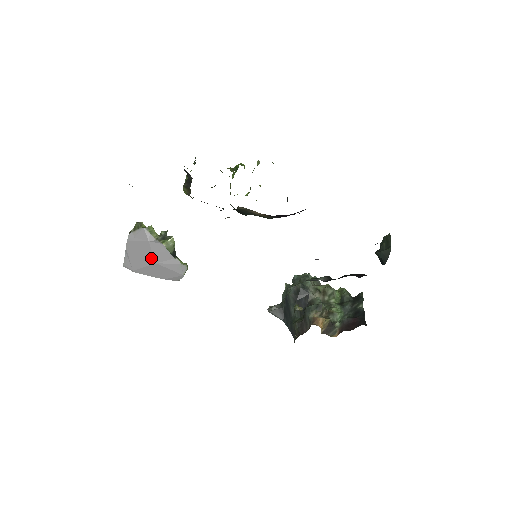
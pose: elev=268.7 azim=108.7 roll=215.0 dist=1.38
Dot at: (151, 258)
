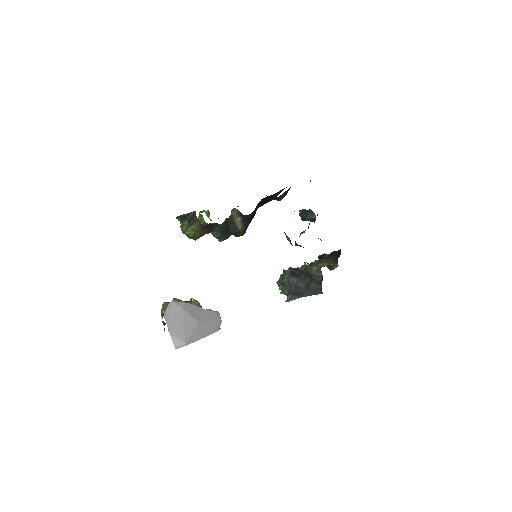
Dot at: (192, 320)
